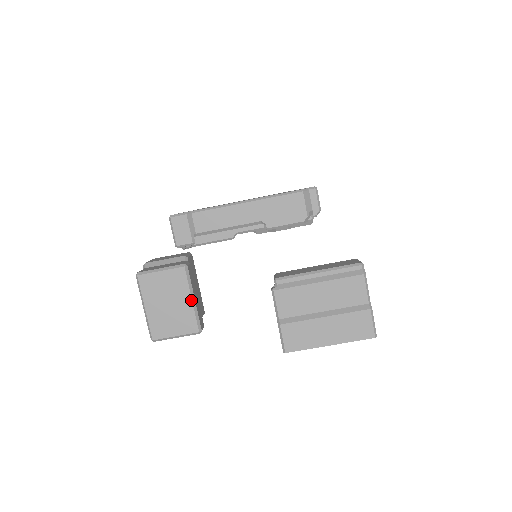
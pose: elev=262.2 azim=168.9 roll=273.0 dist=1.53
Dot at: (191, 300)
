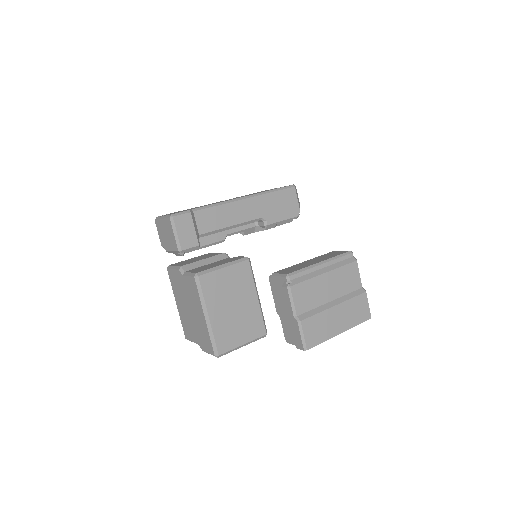
Dot at: (257, 298)
